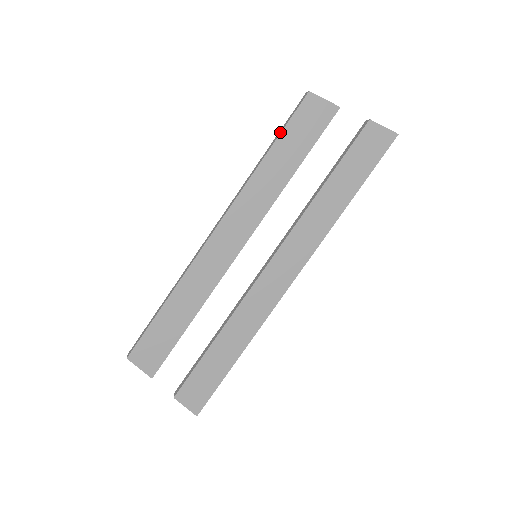
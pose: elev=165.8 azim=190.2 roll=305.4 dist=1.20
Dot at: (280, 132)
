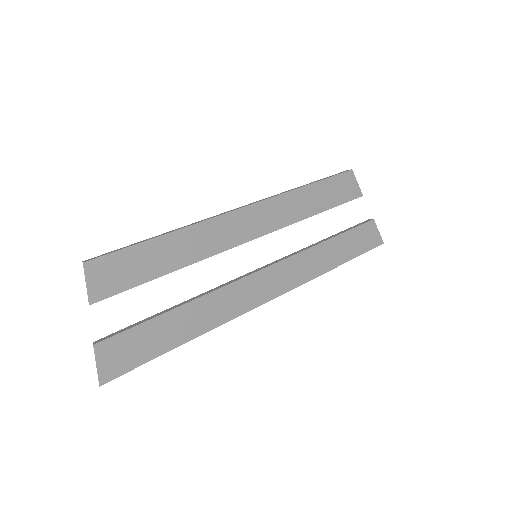
Dot at: (323, 179)
